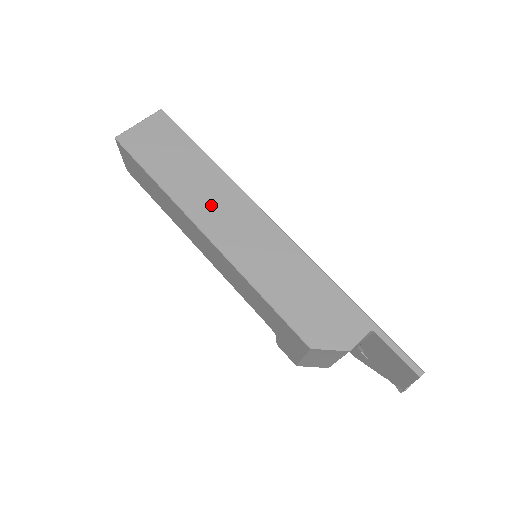
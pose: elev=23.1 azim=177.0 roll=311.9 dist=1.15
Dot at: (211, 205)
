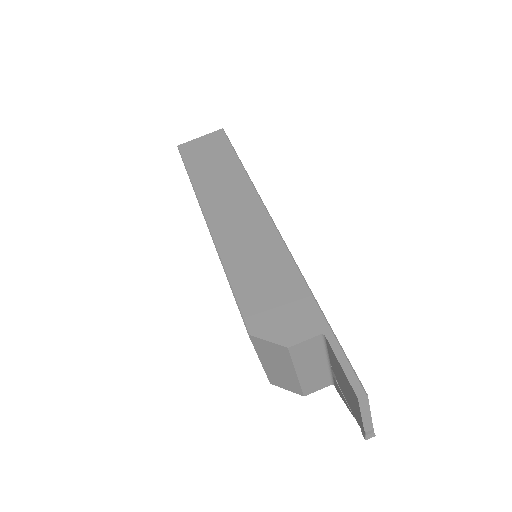
Dot at: (223, 199)
